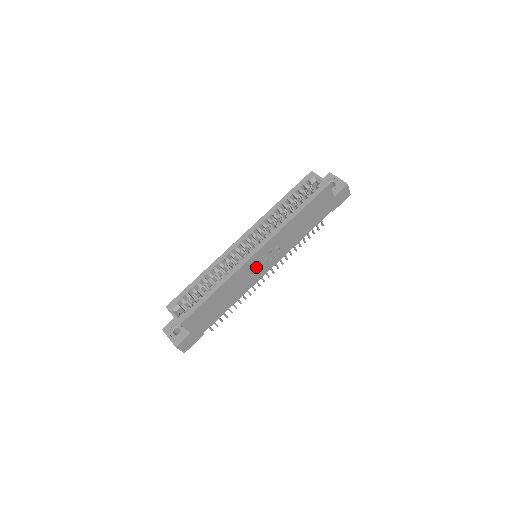
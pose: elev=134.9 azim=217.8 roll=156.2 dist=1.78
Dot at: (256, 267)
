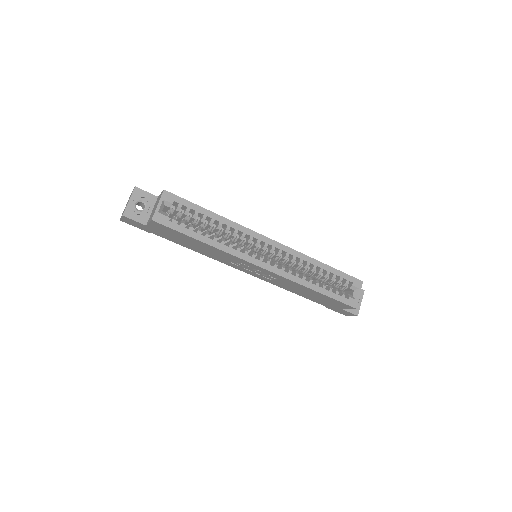
Dot at: (245, 266)
